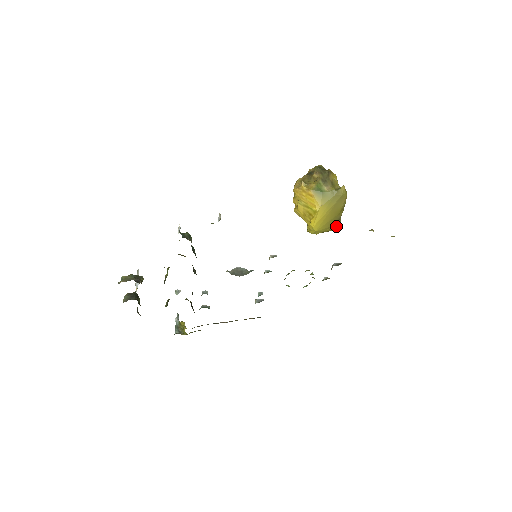
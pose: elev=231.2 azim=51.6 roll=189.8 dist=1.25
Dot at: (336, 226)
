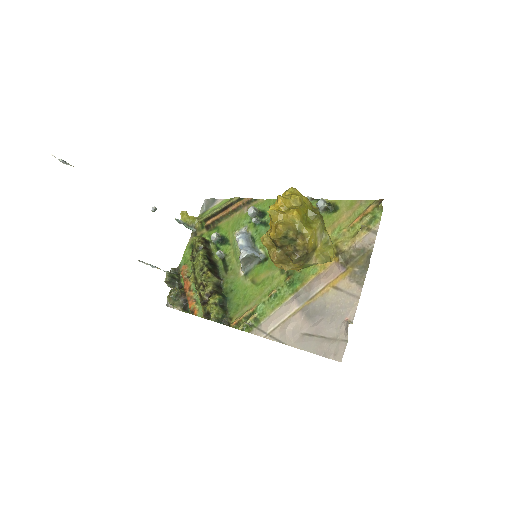
Dot at: occluded
